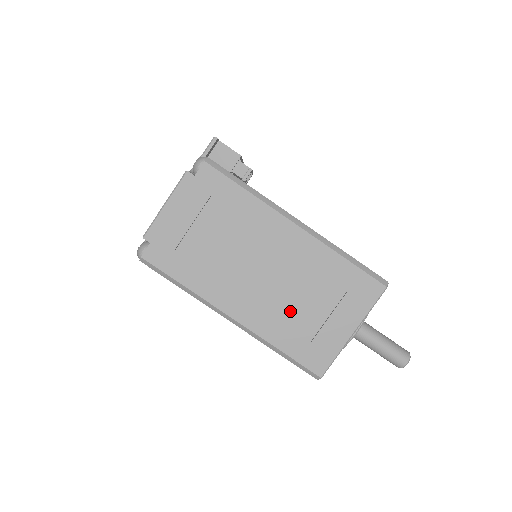
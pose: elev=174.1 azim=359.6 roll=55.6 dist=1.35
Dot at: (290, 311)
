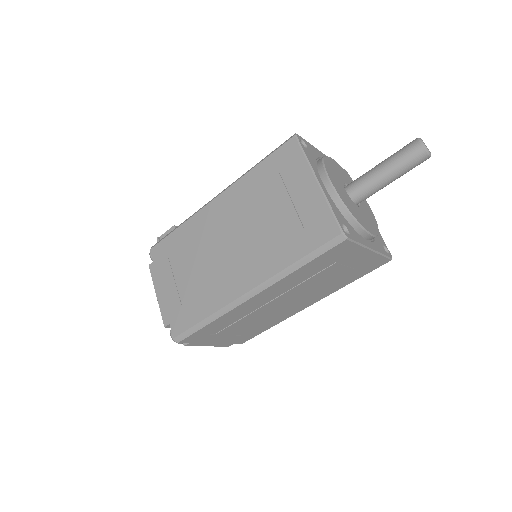
Dot at: (269, 235)
